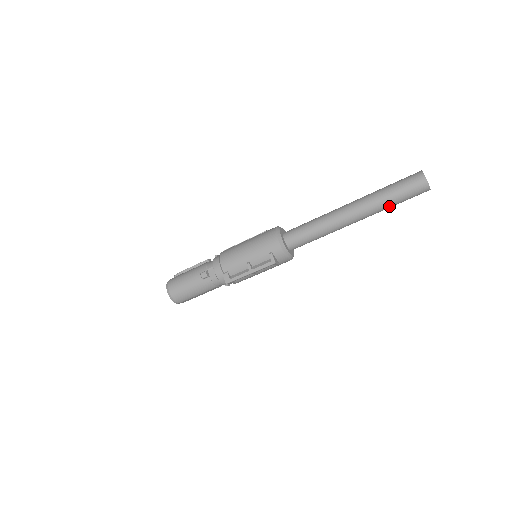
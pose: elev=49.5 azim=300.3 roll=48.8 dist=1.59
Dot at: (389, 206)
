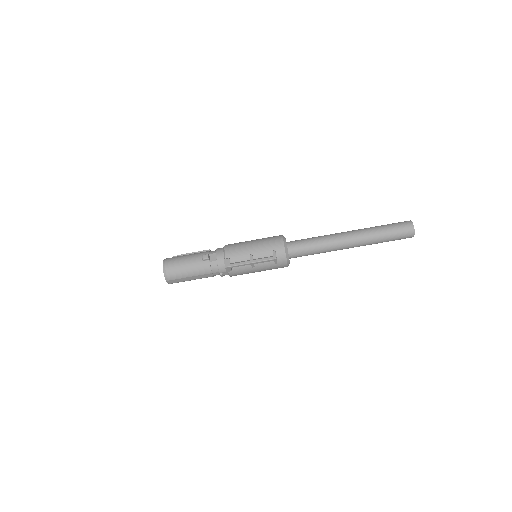
Dot at: (380, 240)
